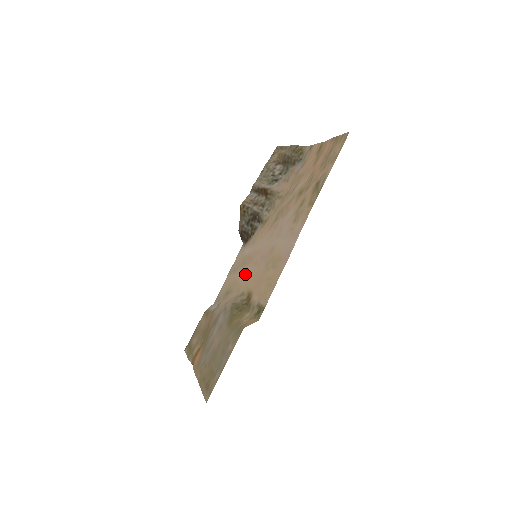
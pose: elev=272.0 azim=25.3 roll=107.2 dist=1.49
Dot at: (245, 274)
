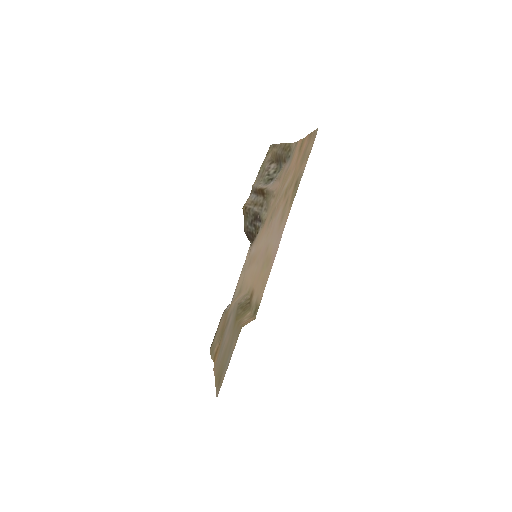
Dot at: (250, 274)
